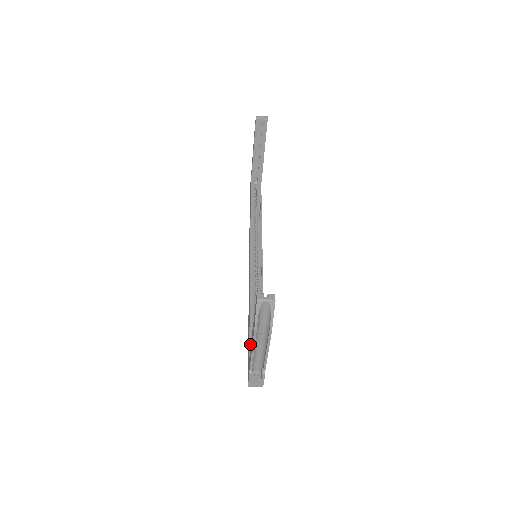
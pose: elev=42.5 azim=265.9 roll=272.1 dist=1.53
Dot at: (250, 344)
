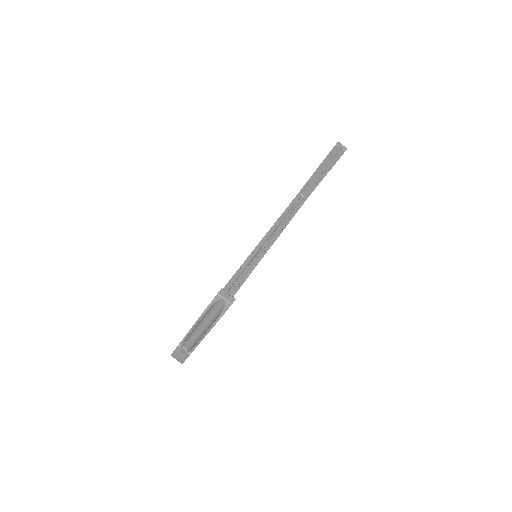
Dot at: occluded
